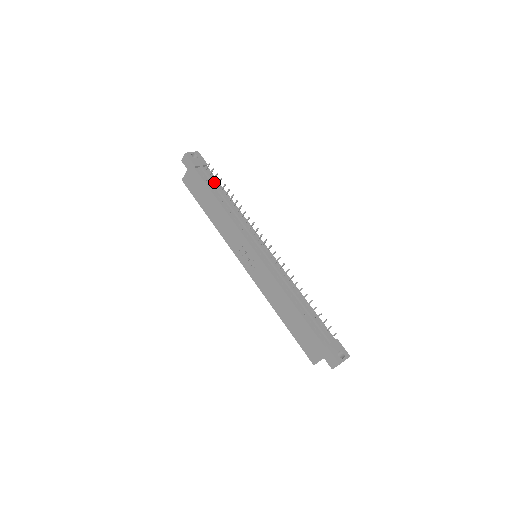
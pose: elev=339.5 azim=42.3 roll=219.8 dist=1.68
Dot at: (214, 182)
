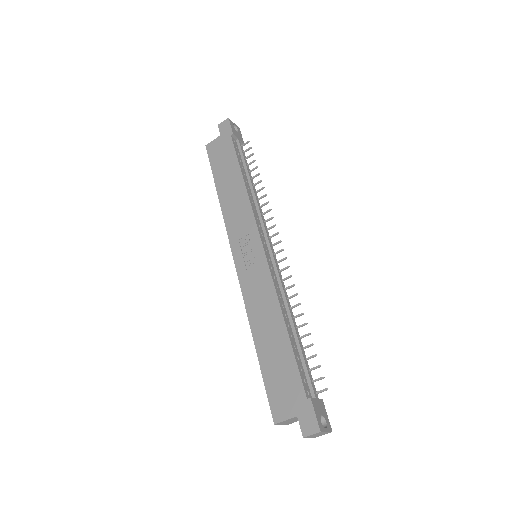
Dot at: (245, 159)
